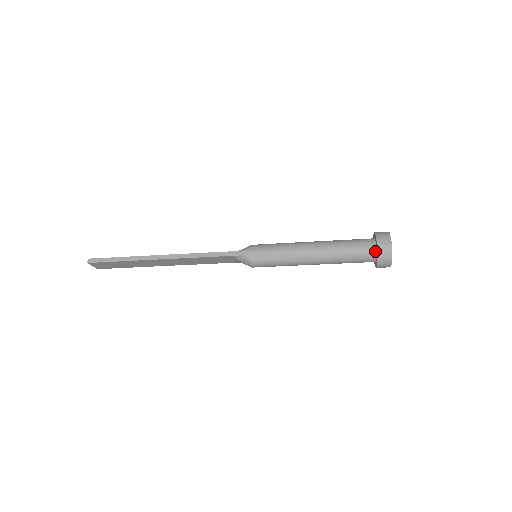
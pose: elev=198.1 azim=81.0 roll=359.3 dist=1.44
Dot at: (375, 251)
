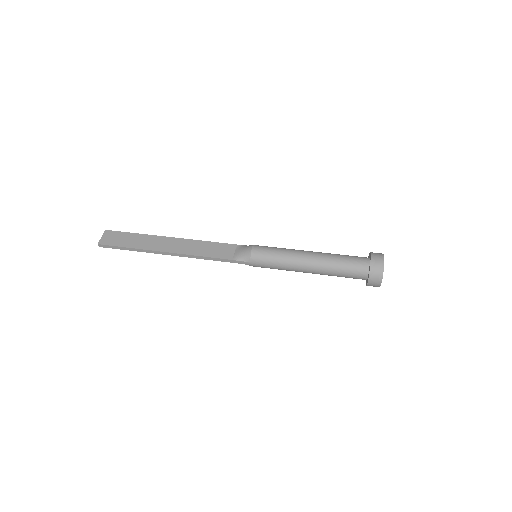
Dot at: (366, 280)
